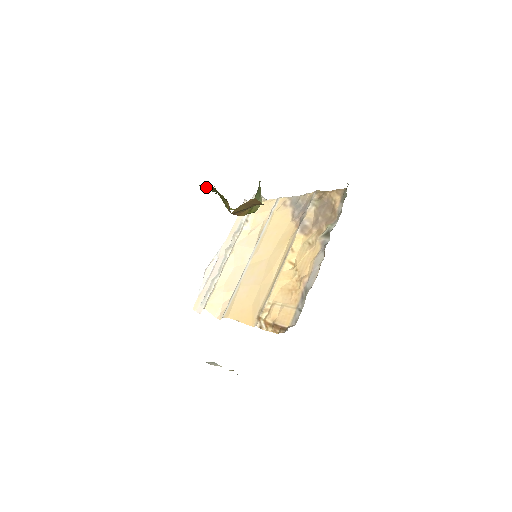
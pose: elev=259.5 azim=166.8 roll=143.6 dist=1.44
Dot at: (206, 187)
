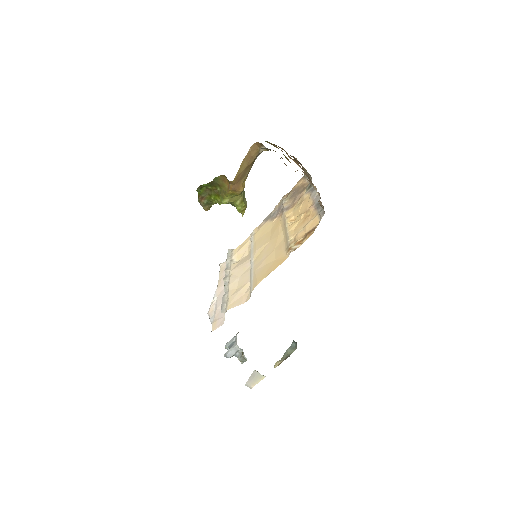
Dot at: (201, 194)
